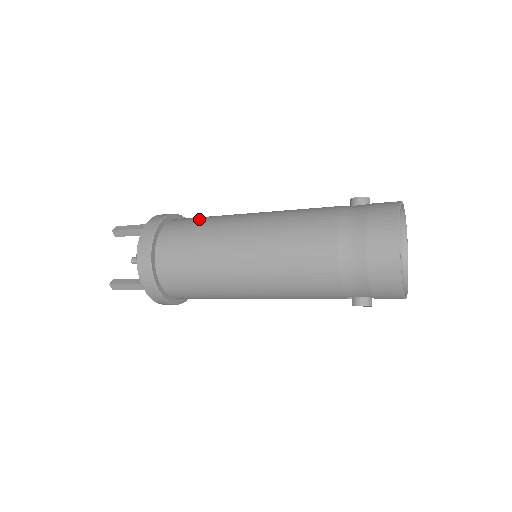
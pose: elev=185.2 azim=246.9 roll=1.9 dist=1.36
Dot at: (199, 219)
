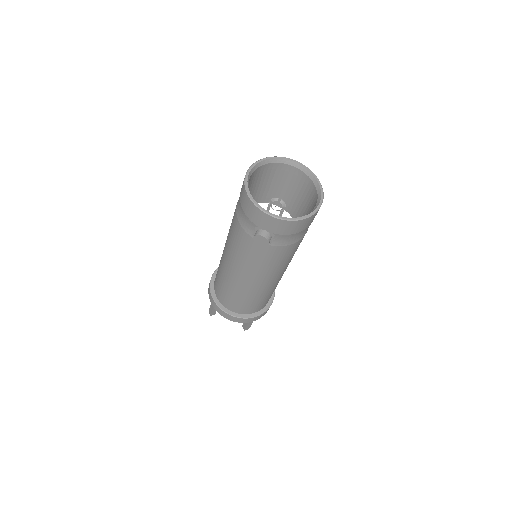
Dot at: occluded
